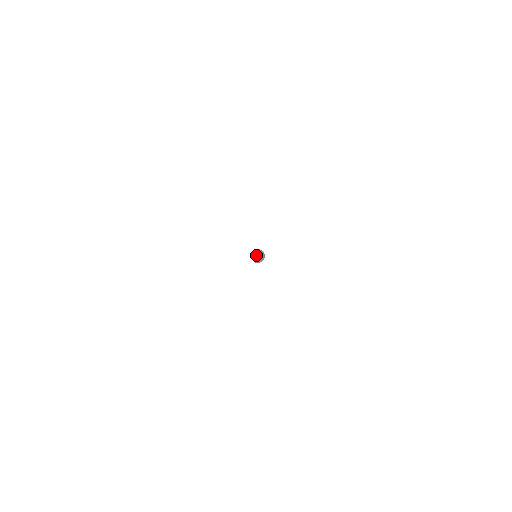
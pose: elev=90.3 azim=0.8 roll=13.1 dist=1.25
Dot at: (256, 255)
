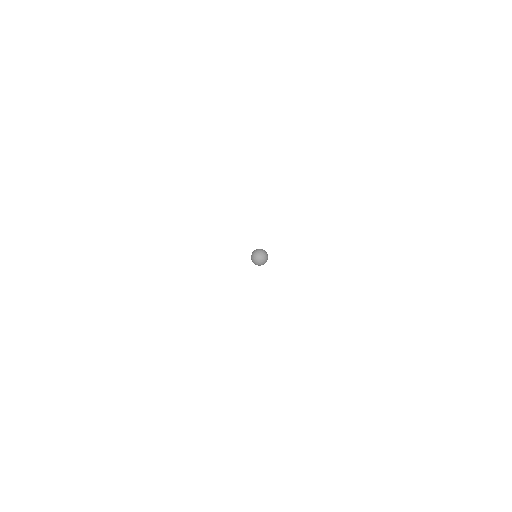
Dot at: (257, 255)
